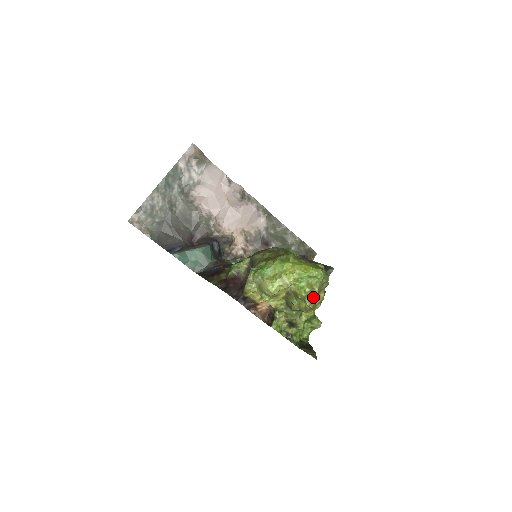
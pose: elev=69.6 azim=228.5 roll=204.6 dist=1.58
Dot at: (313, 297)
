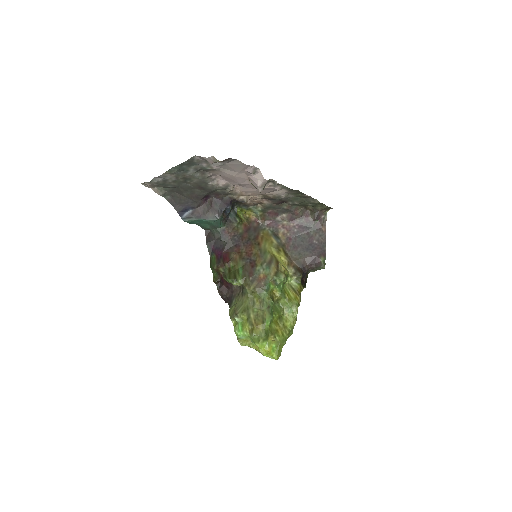
Dot at: occluded
